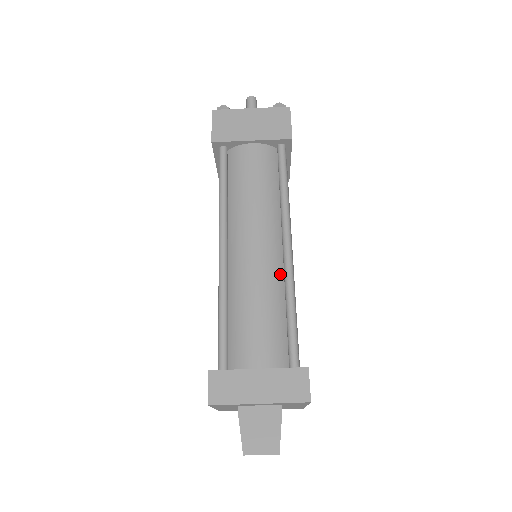
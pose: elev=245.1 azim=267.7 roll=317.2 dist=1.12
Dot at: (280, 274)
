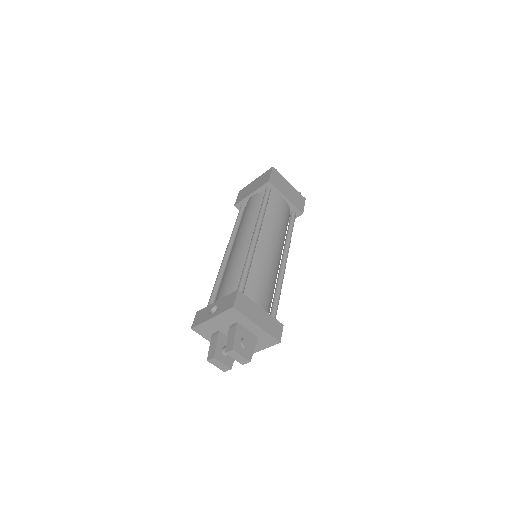
Dot at: (277, 272)
